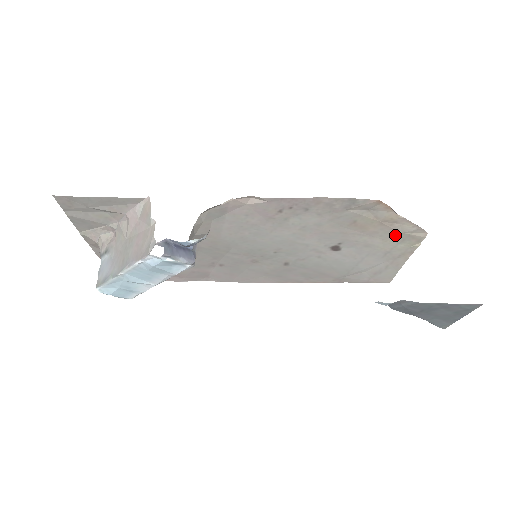
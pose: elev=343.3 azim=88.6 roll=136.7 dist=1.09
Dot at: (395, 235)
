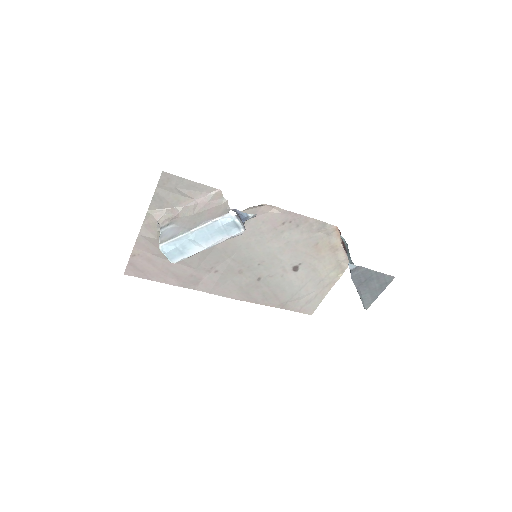
Dot at: (332, 262)
